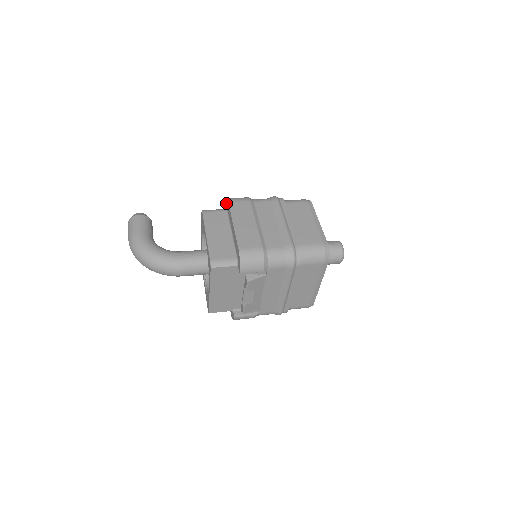
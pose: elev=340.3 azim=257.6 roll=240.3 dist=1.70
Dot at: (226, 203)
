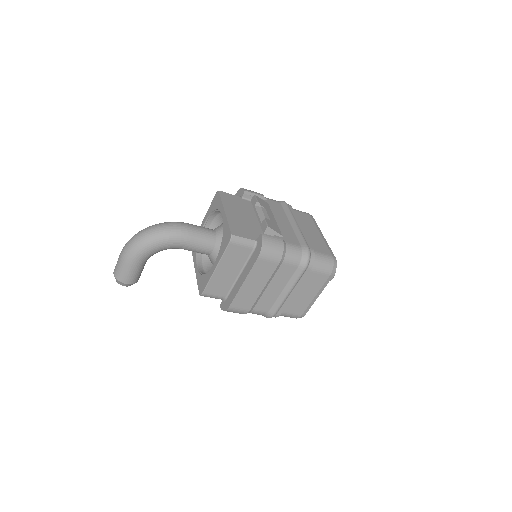
Dot at: occluded
